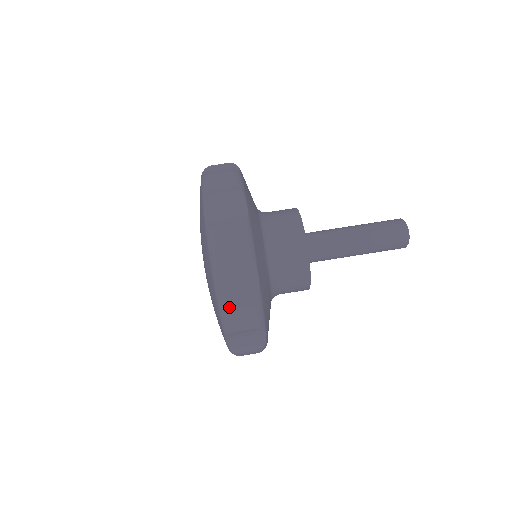
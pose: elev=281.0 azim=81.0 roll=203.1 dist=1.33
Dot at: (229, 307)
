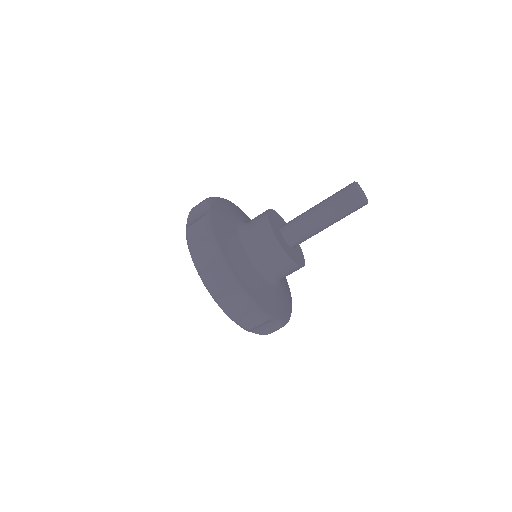
Dot at: (267, 334)
